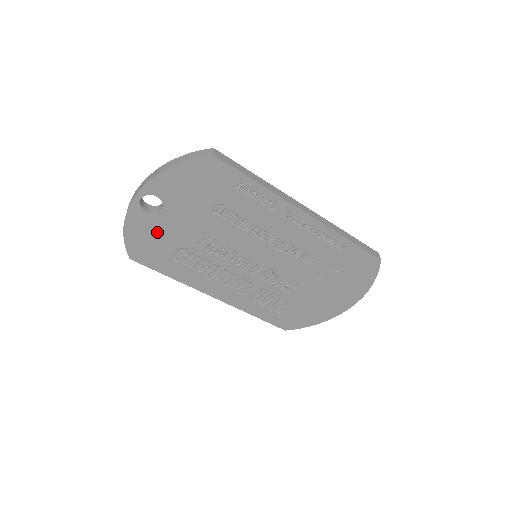
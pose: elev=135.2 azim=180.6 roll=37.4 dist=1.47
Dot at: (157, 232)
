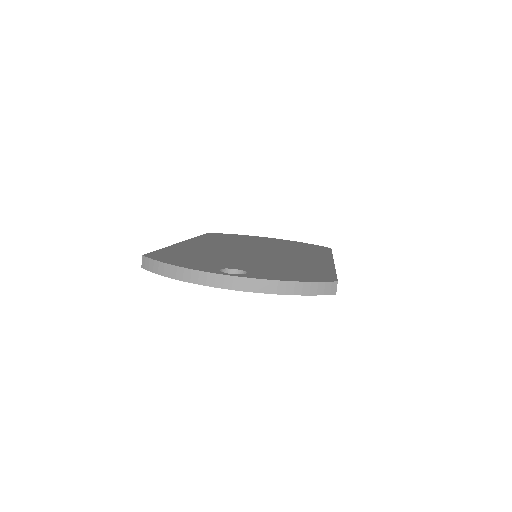
Dot at: occluded
